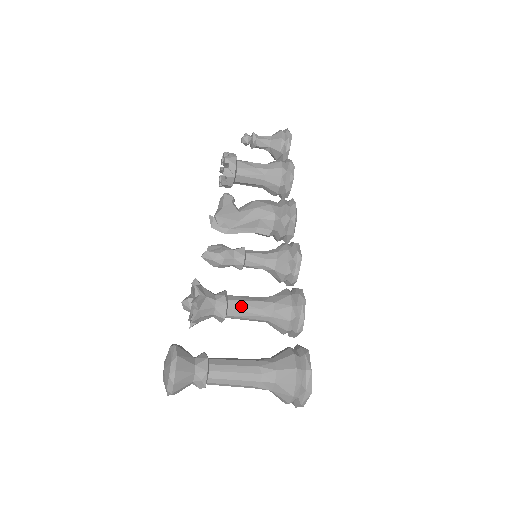
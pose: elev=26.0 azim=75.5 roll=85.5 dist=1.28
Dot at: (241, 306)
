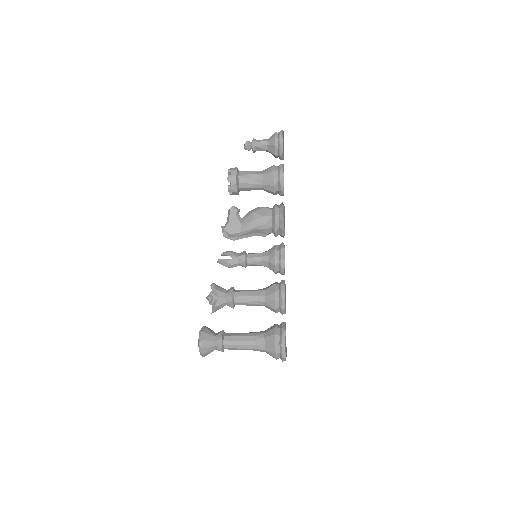
Dot at: (243, 300)
